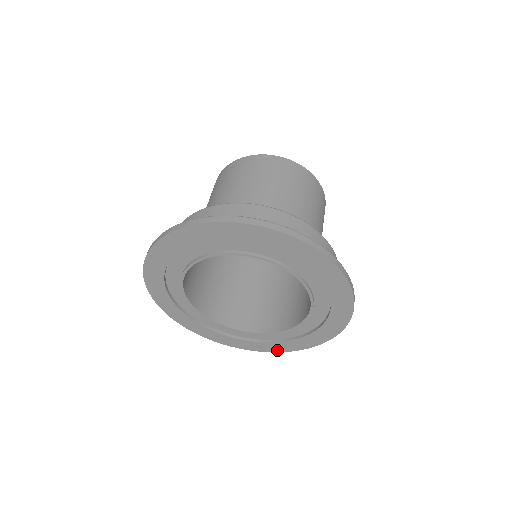
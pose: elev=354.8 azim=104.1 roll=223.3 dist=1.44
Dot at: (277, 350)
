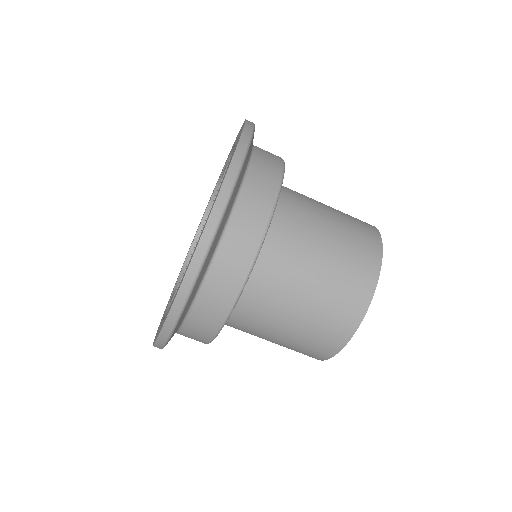
Dot at: (176, 297)
